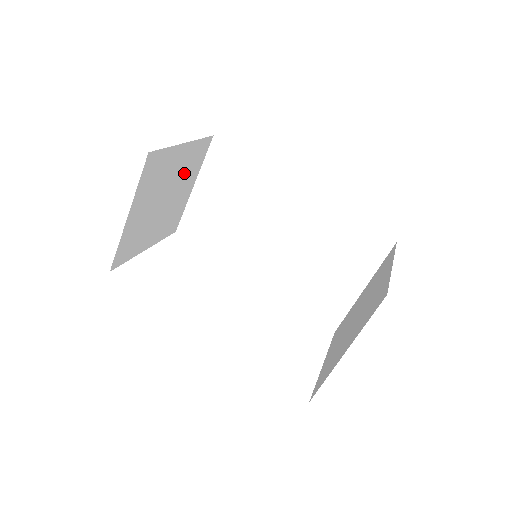
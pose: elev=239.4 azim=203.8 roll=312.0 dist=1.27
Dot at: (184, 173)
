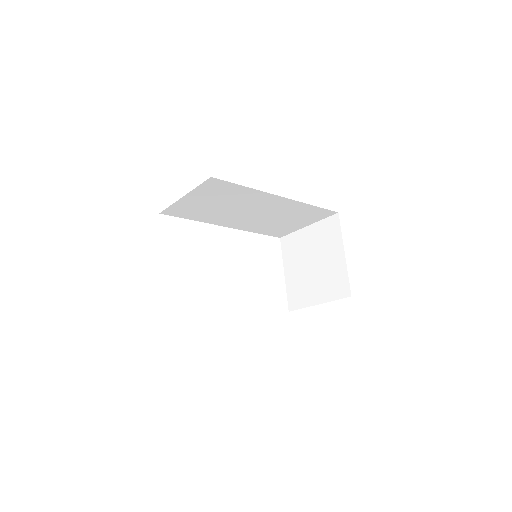
Dot at: occluded
